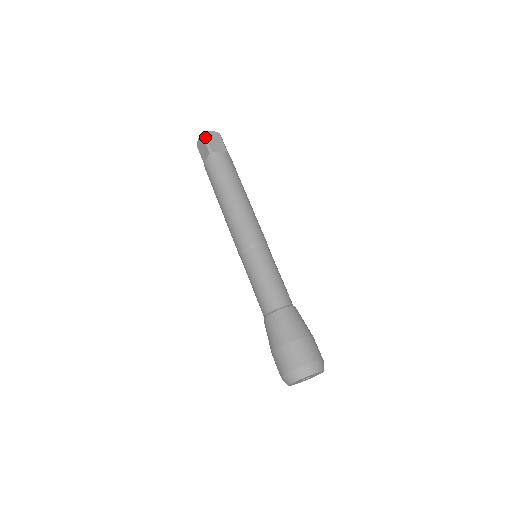
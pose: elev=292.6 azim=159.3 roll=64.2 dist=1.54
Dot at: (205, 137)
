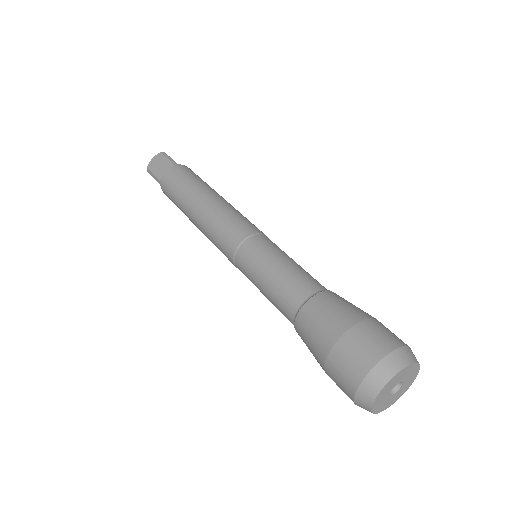
Dot at: (166, 154)
